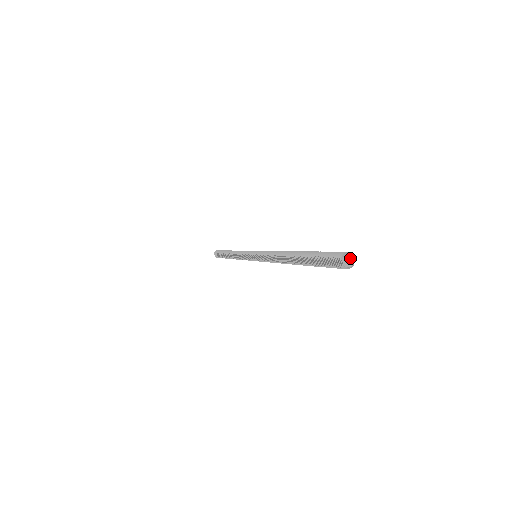
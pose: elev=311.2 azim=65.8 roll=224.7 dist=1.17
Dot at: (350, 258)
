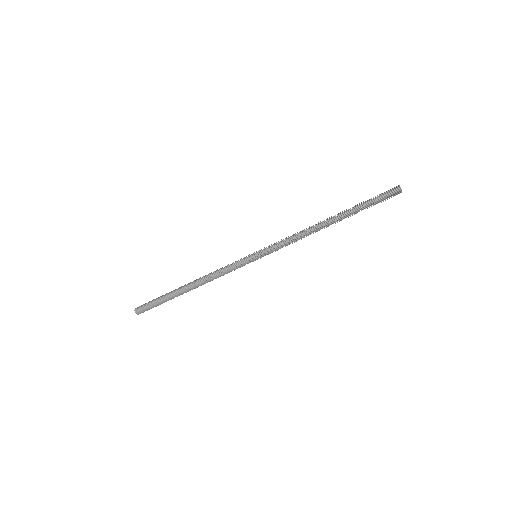
Dot at: occluded
